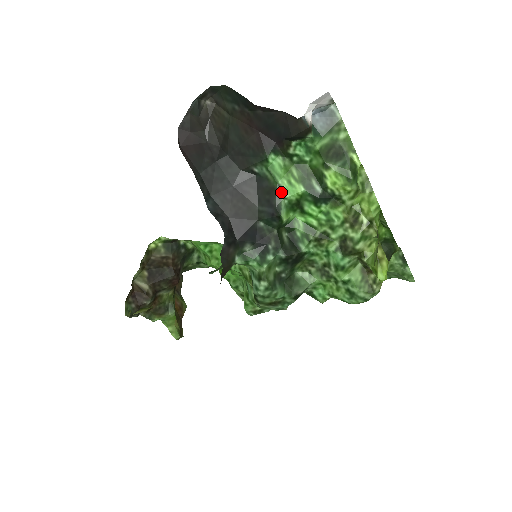
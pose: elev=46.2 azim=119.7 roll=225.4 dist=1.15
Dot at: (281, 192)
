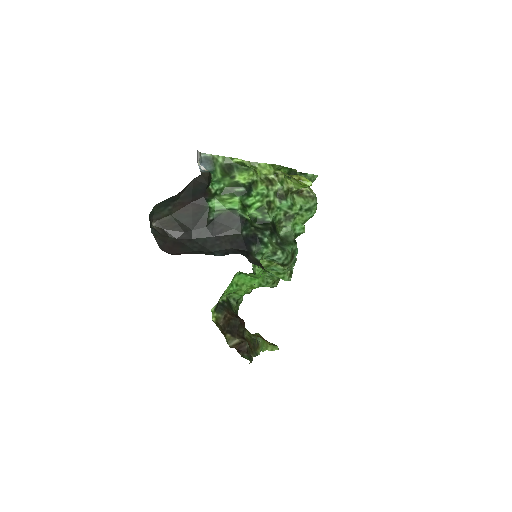
Dot at: (233, 210)
